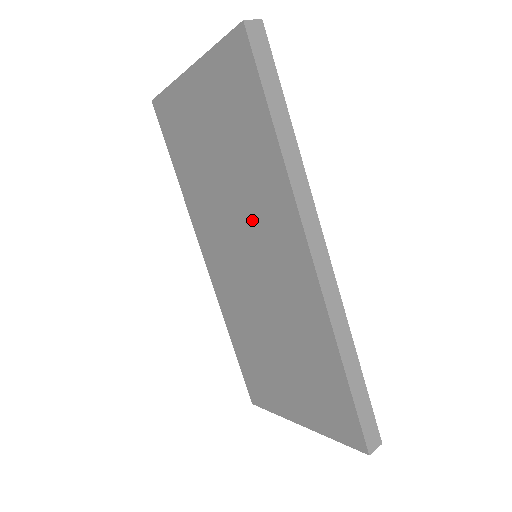
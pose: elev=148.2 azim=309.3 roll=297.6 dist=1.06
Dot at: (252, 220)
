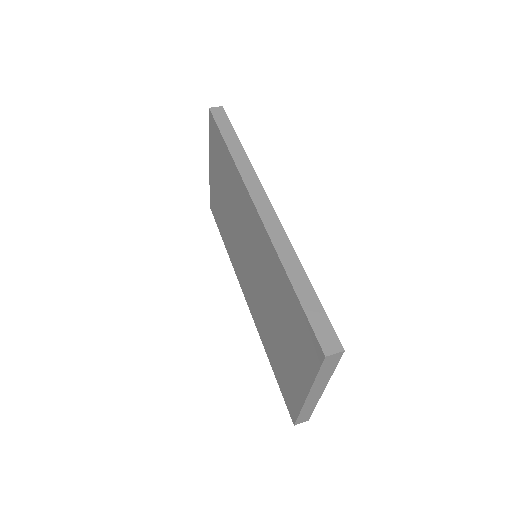
Dot at: (241, 222)
